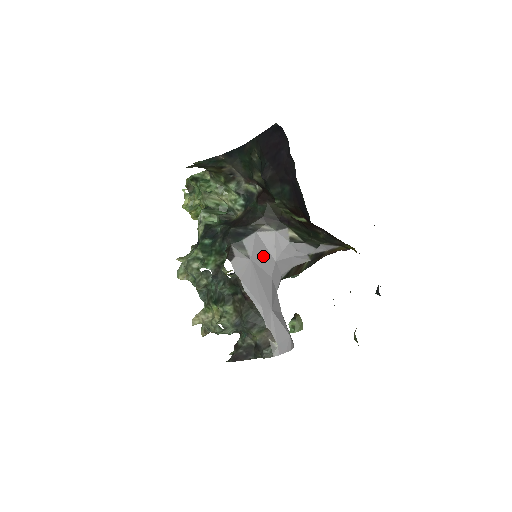
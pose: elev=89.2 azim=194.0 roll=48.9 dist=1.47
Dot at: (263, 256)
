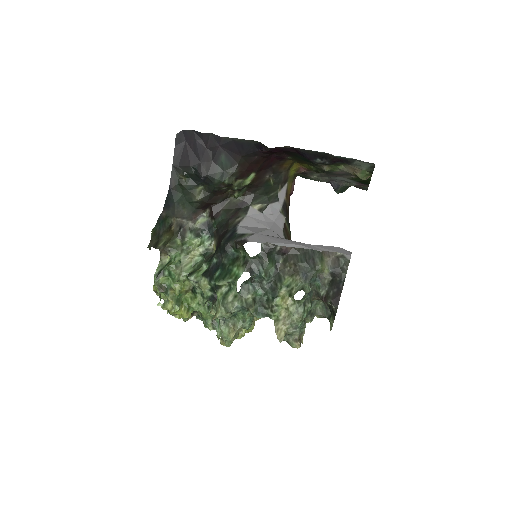
Dot at: (260, 230)
